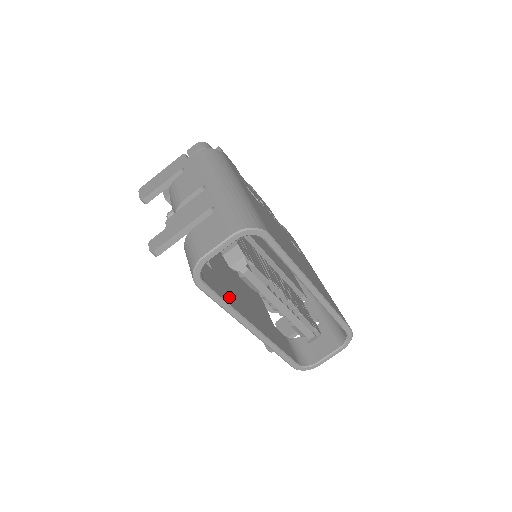
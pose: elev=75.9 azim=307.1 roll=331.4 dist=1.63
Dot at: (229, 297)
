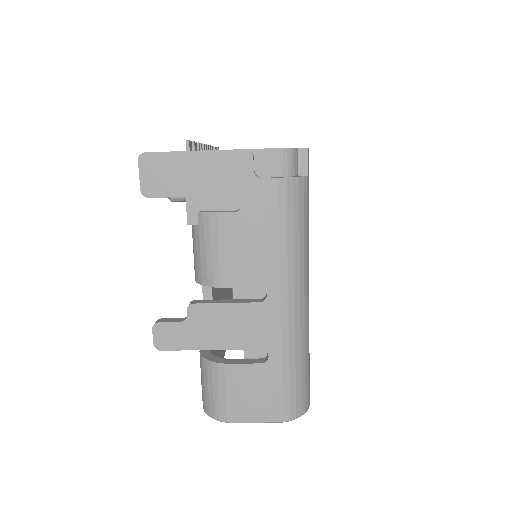
Dot at: occluded
